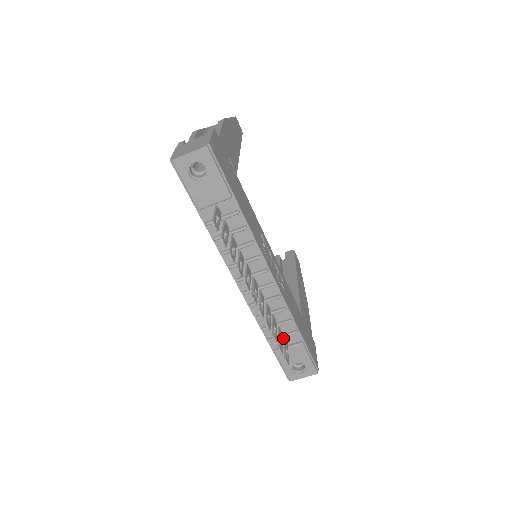
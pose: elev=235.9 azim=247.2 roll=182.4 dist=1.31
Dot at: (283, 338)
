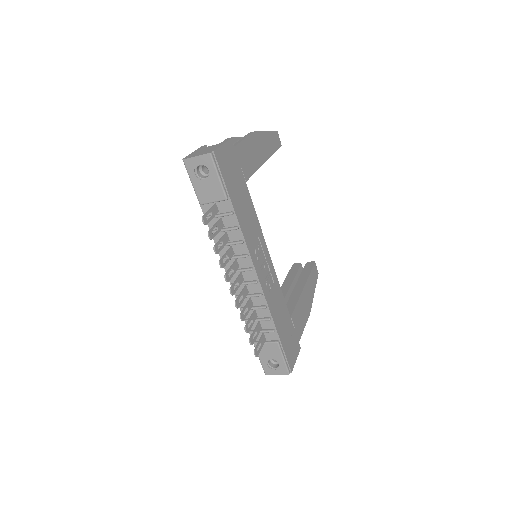
Dot at: (262, 333)
